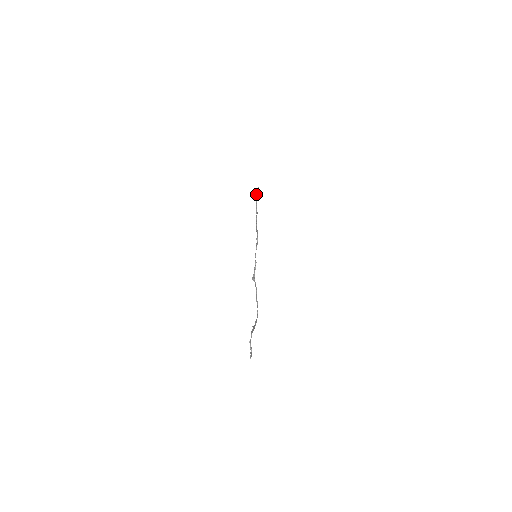
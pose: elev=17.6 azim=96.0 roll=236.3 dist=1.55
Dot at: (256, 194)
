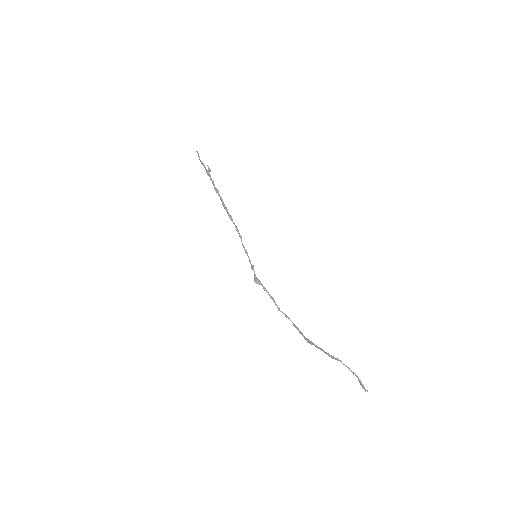
Dot at: (201, 162)
